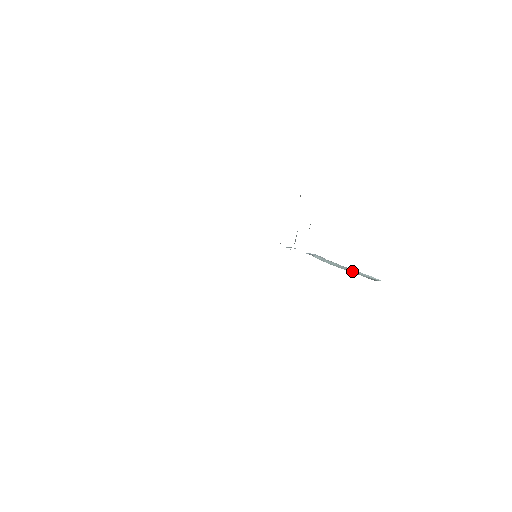
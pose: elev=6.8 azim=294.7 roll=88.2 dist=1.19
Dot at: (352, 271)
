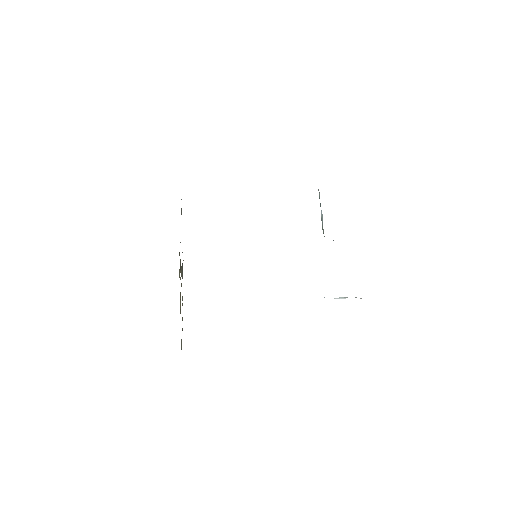
Dot at: occluded
